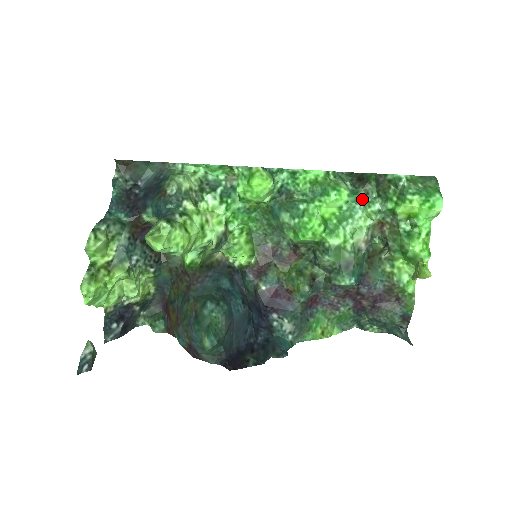
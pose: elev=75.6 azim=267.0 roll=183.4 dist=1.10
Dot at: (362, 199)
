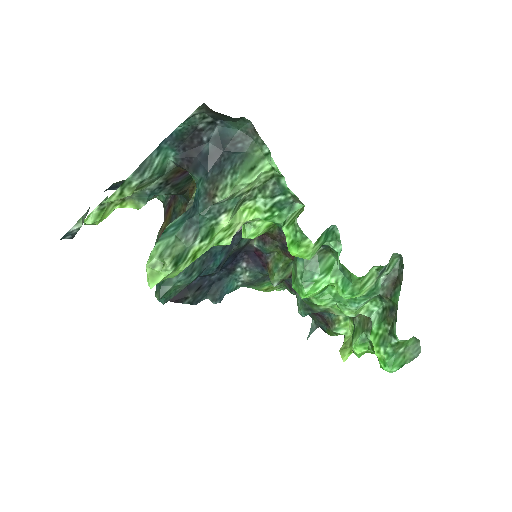
Dot at: (372, 298)
